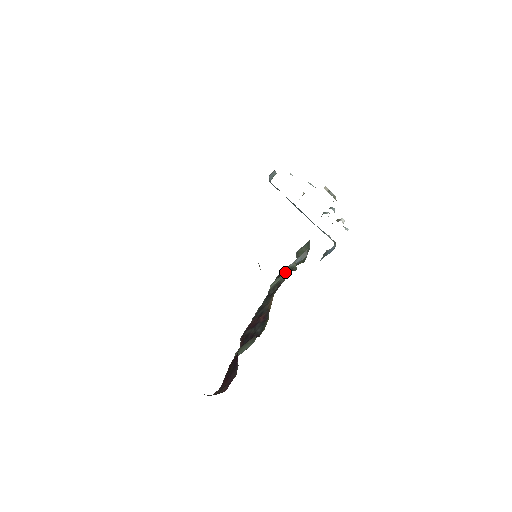
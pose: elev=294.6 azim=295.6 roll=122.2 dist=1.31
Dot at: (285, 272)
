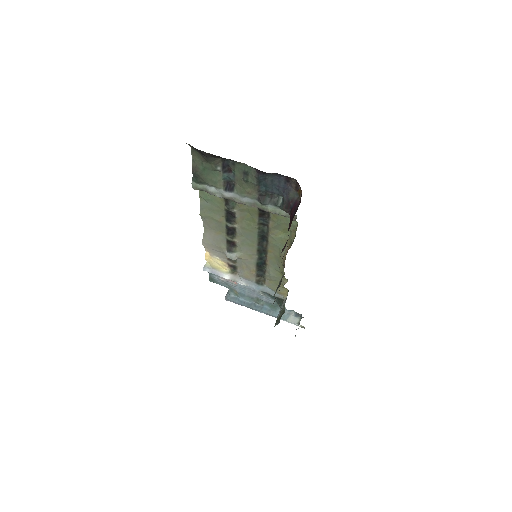
Dot at: occluded
